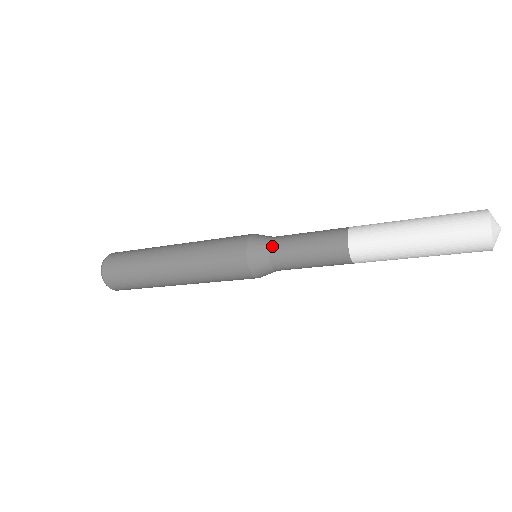
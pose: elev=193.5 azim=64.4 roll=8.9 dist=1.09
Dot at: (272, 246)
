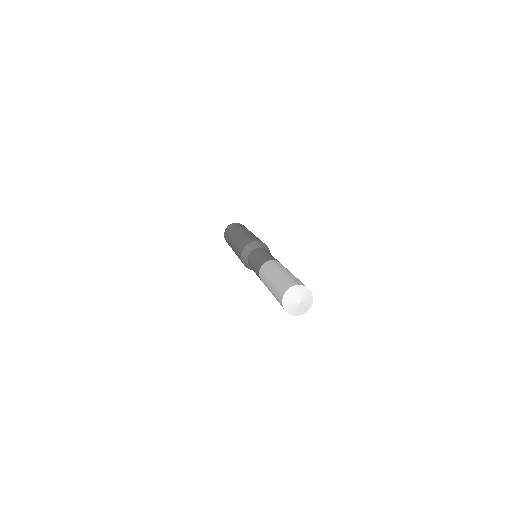
Dot at: (255, 249)
